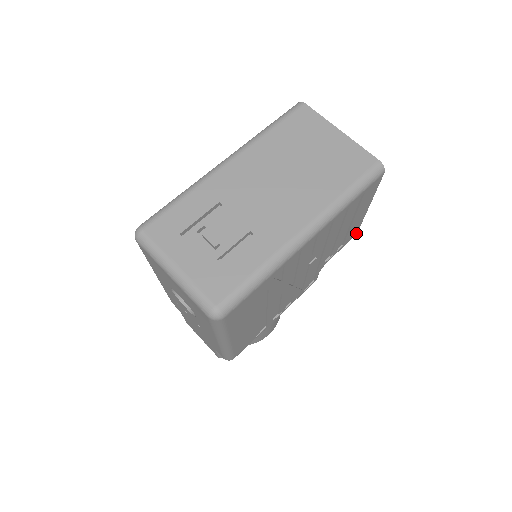
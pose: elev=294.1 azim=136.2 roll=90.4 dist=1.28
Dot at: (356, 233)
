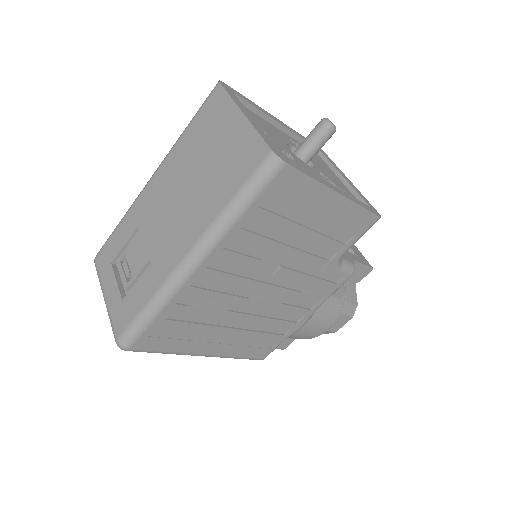
Dot at: (375, 217)
